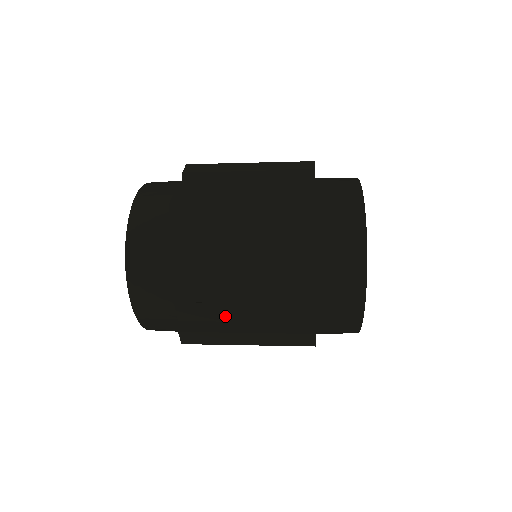
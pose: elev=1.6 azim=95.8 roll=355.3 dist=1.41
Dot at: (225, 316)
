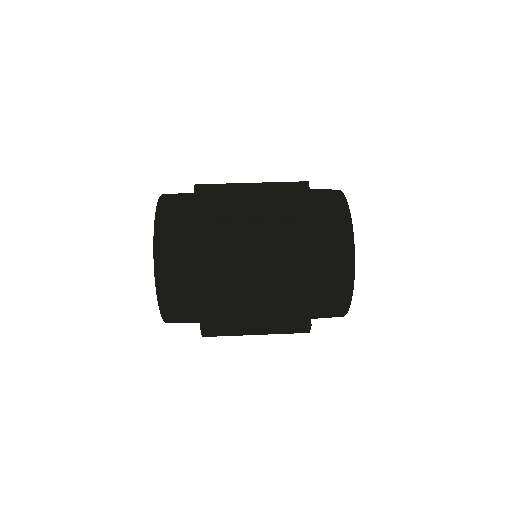
Dot at: occluded
